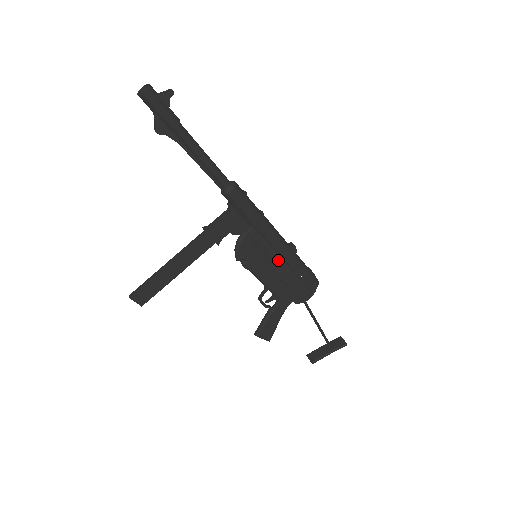
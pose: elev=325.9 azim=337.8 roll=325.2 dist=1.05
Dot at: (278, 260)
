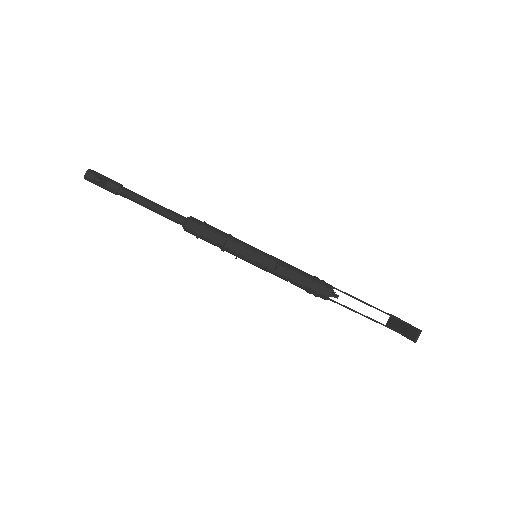
Dot at: occluded
